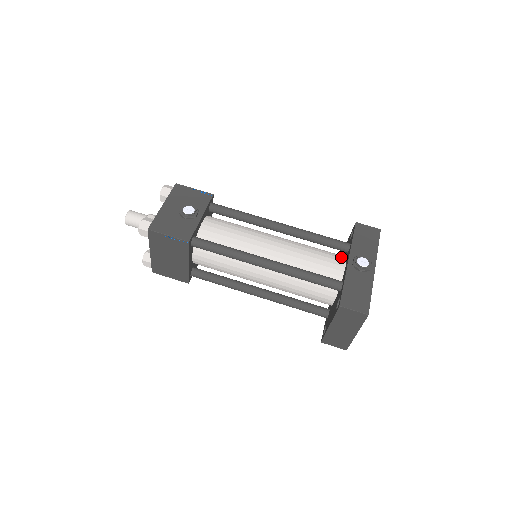
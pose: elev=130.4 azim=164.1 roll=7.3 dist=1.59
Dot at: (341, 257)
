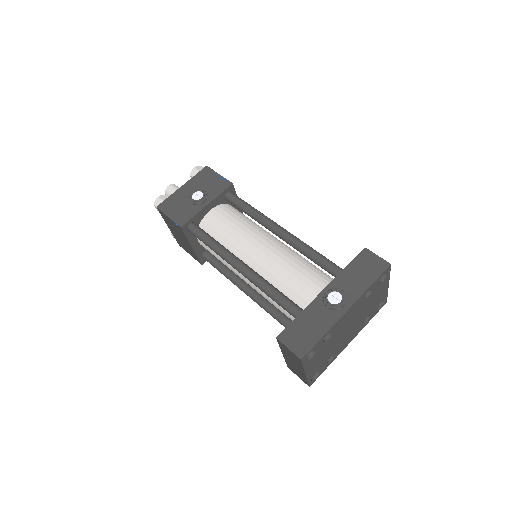
Dot at: (327, 284)
